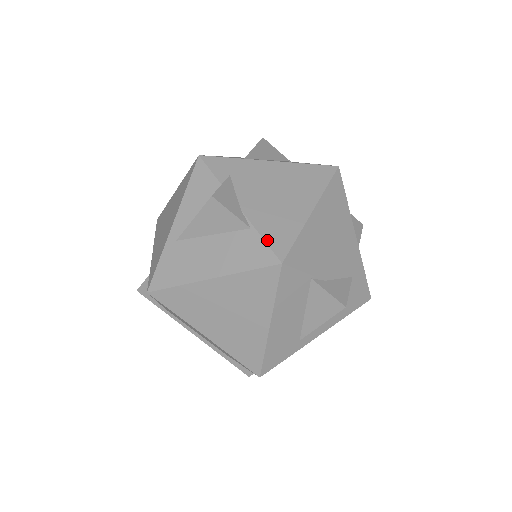
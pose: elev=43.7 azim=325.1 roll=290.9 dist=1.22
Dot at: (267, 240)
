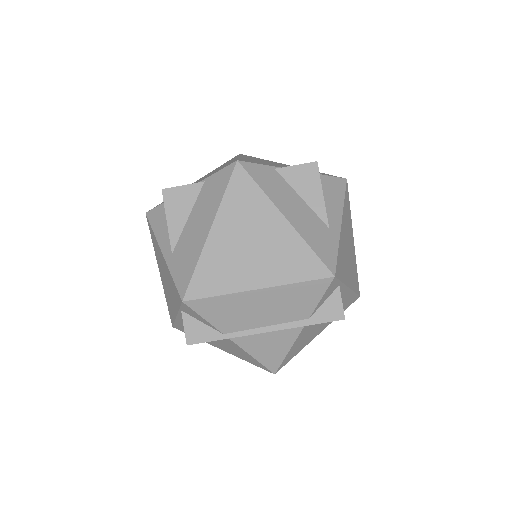
Dot at: (219, 171)
